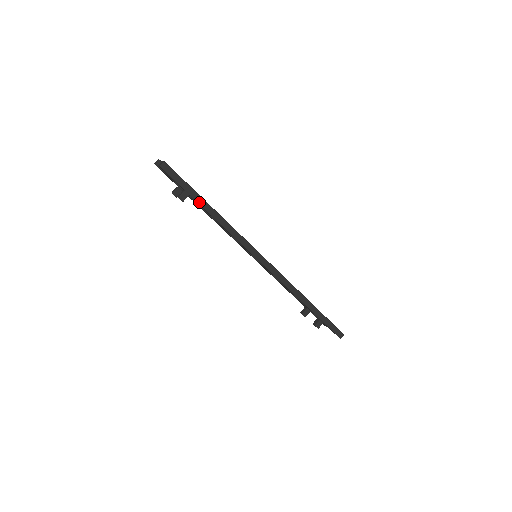
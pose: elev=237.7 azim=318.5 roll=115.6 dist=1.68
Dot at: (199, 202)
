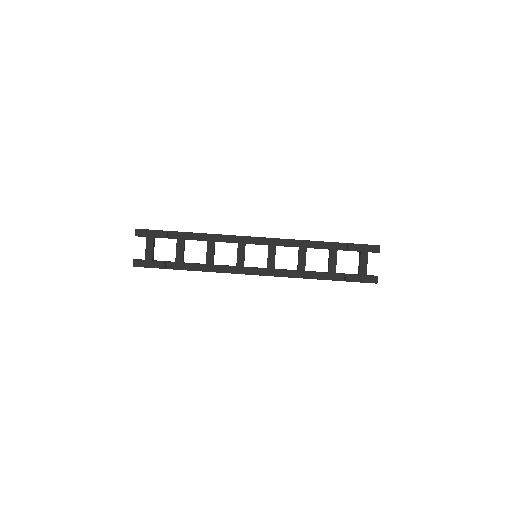
Dot at: (178, 232)
